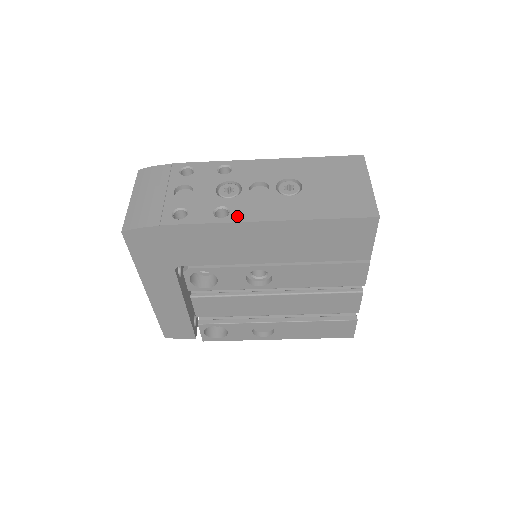
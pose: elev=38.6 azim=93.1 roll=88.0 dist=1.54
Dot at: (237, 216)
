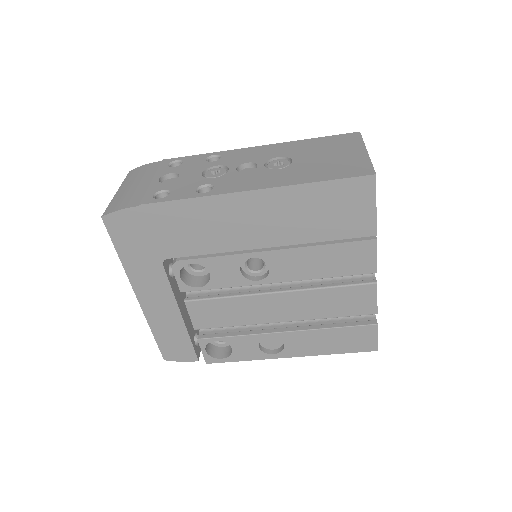
Dot at: (220, 190)
